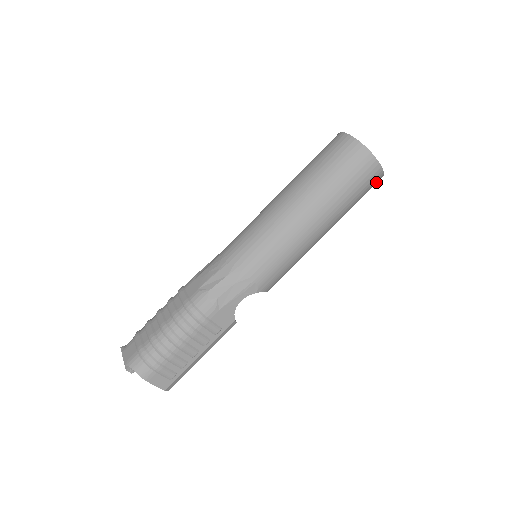
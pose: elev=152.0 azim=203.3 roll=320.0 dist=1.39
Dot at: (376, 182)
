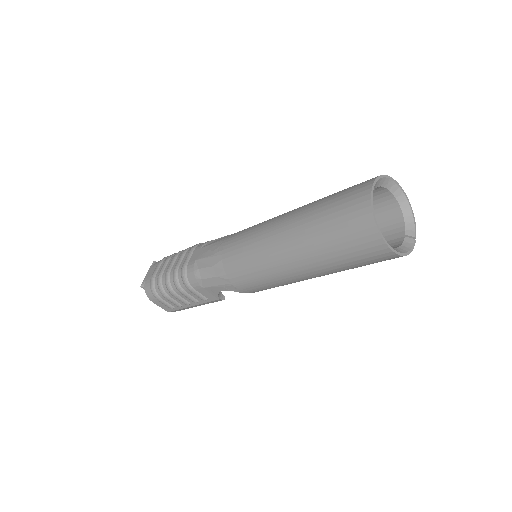
Dot at: (394, 258)
